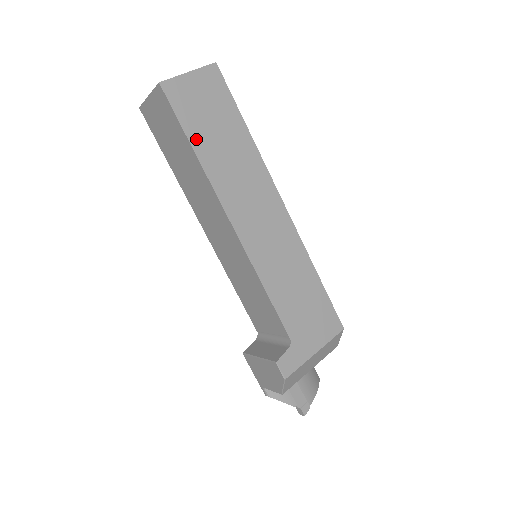
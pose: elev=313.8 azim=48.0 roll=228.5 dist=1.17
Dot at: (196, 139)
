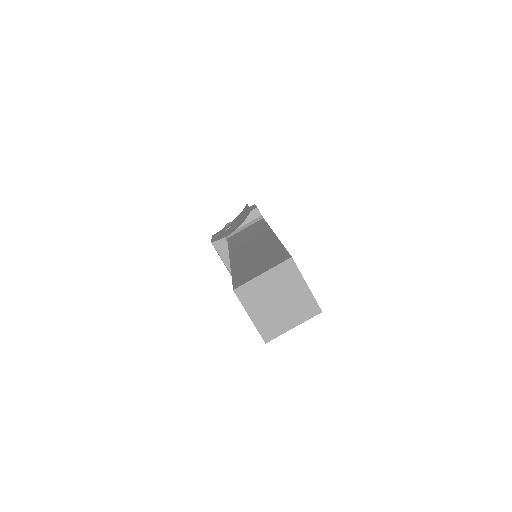
Dot at: occluded
